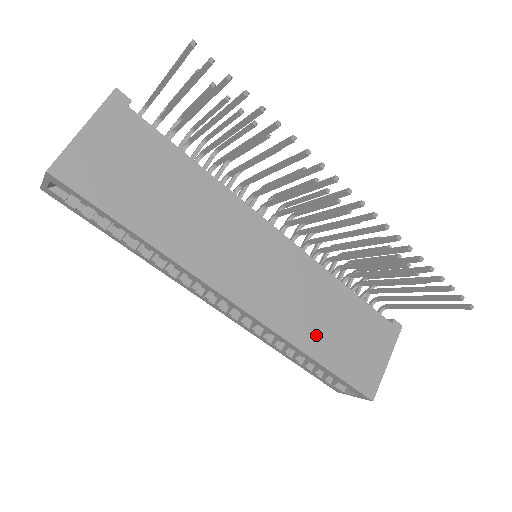
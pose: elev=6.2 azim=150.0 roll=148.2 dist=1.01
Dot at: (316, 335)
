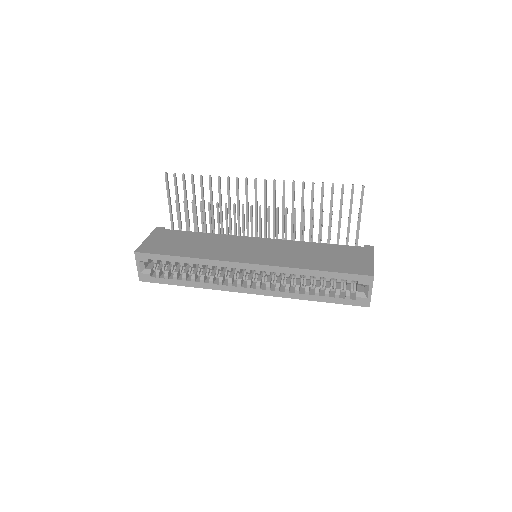
Dot at: (307, 262)
